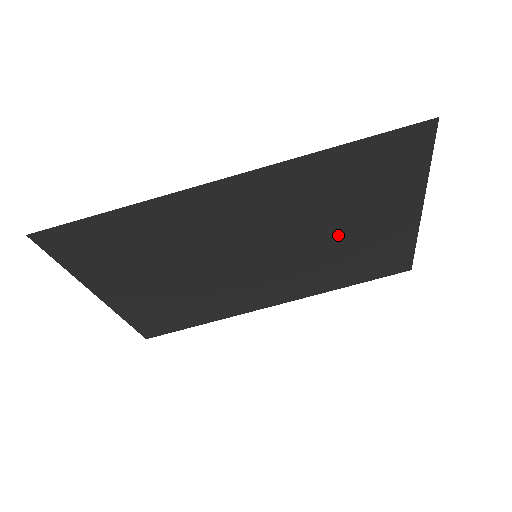
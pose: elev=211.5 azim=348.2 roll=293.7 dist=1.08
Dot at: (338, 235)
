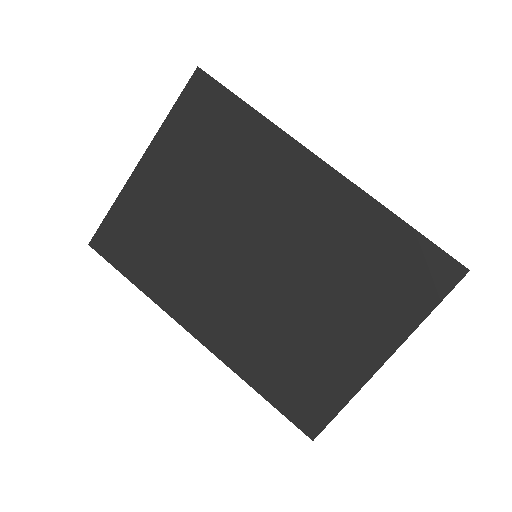
Dot at: (318, 309)
